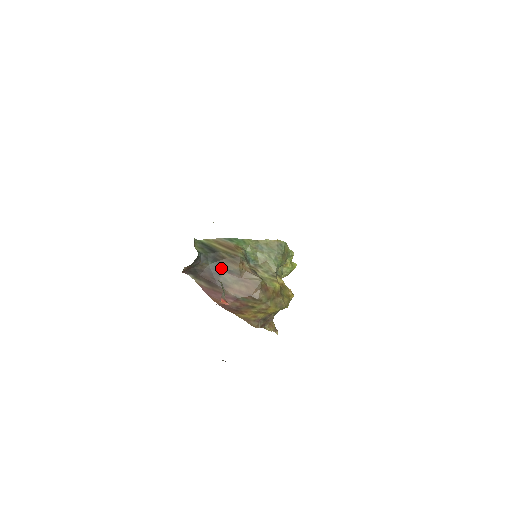
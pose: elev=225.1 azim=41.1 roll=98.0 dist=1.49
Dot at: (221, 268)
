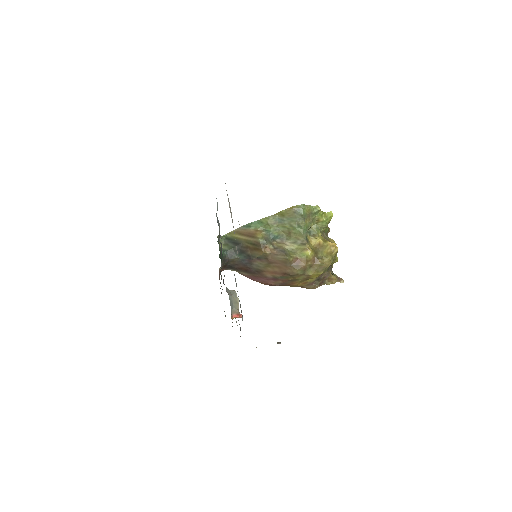
Dot at: (249, 257)
